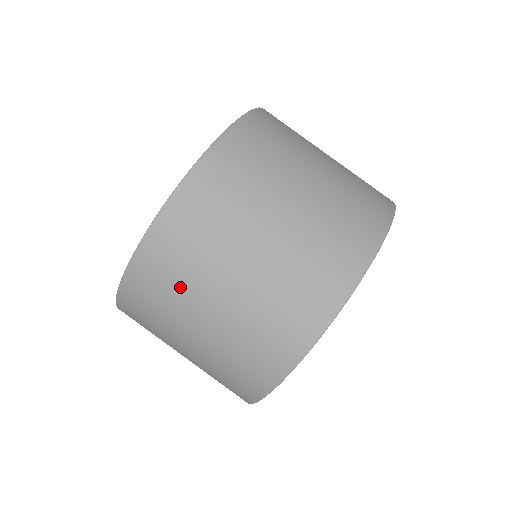
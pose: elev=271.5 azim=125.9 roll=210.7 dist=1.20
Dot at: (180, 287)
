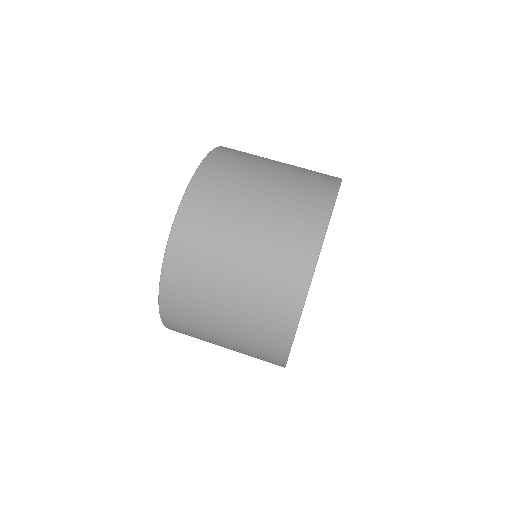
Dot at: (208, 253)
